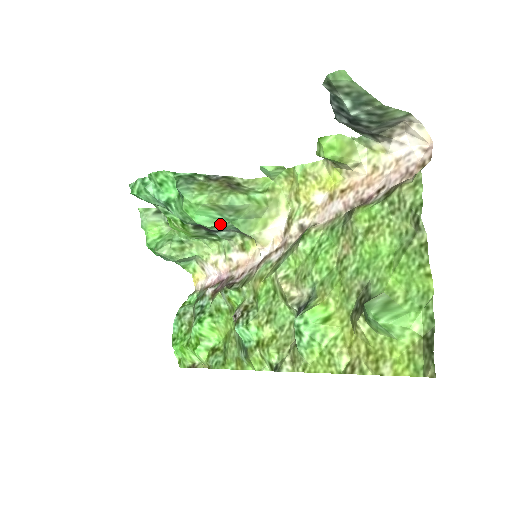
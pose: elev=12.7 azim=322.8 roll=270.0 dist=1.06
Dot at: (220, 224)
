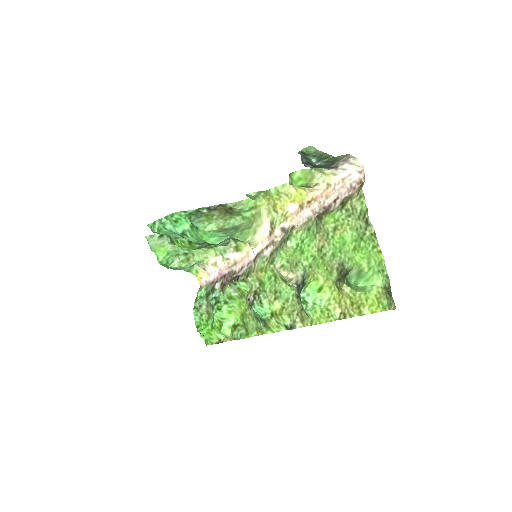
Dot at: (225, 239)
